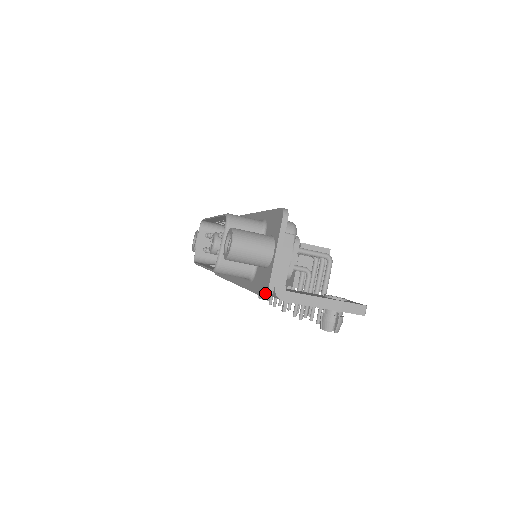
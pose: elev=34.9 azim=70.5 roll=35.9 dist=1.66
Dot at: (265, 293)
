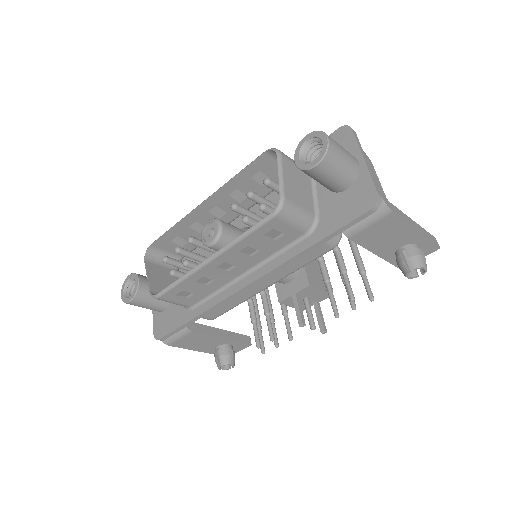
Dot at: (372, 202)
